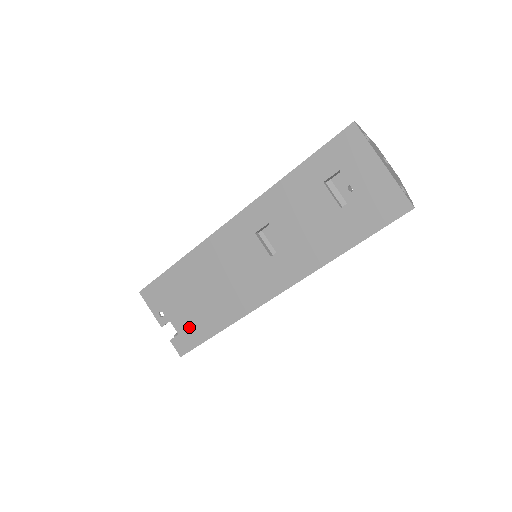
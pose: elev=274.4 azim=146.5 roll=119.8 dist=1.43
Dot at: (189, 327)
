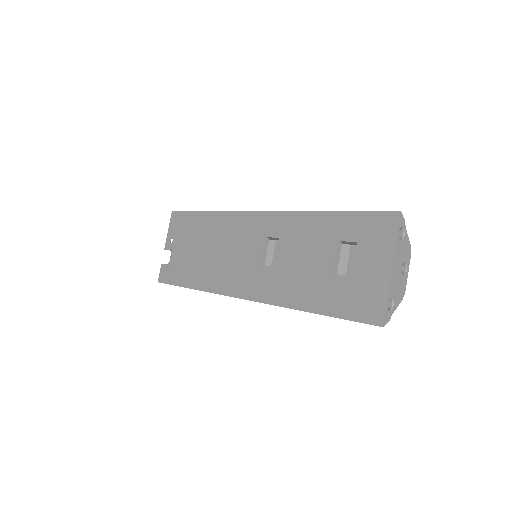
Dot at: (178, 266)
